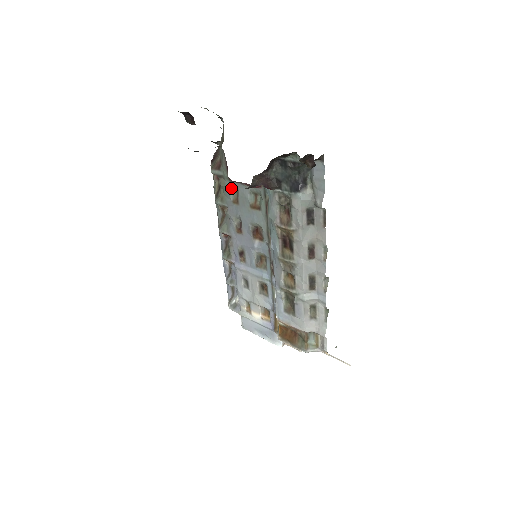
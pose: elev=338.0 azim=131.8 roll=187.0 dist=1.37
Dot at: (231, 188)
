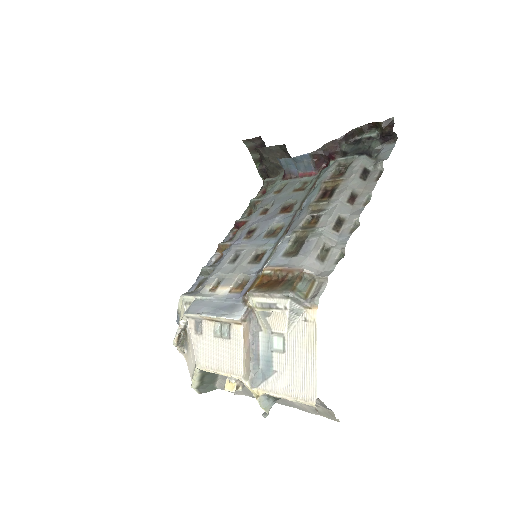
Dot at: (280, 184)
